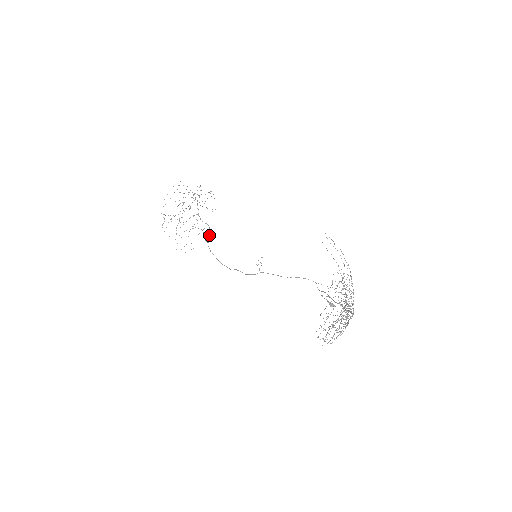
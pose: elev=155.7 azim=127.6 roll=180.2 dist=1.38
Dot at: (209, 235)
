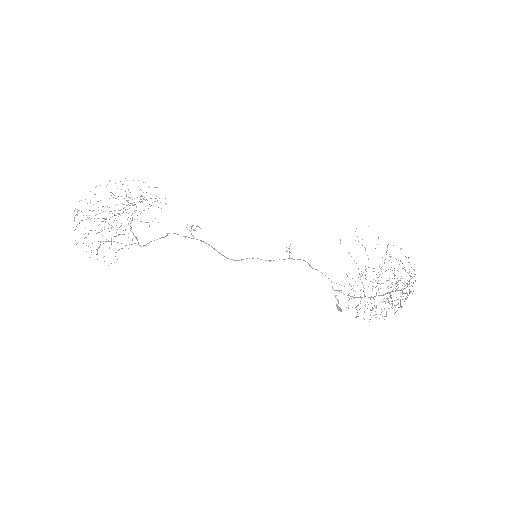
Dot at: occluded
